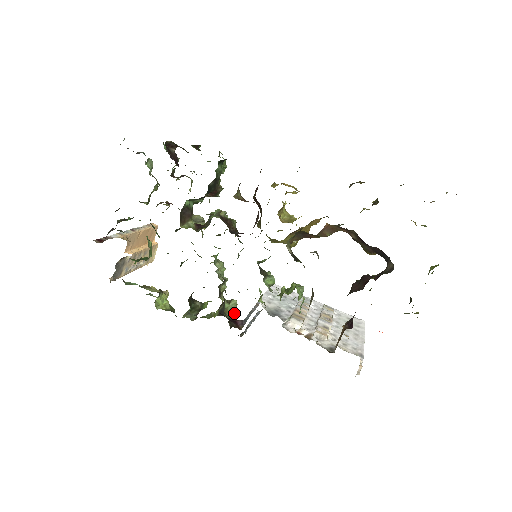
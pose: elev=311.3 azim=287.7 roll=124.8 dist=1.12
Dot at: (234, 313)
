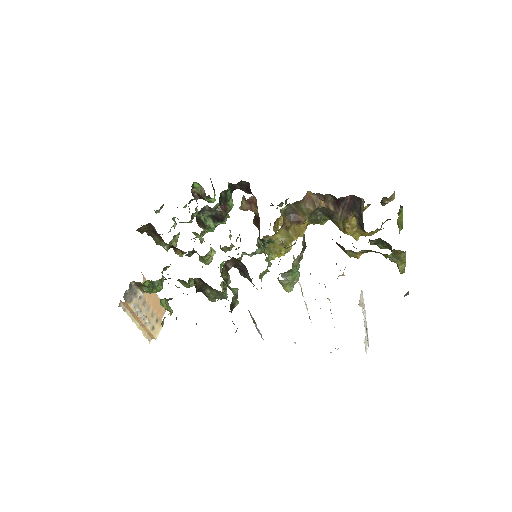
Dot at: (236, 296)
